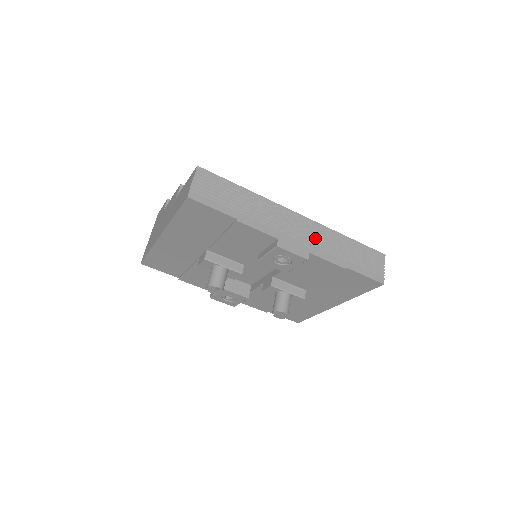
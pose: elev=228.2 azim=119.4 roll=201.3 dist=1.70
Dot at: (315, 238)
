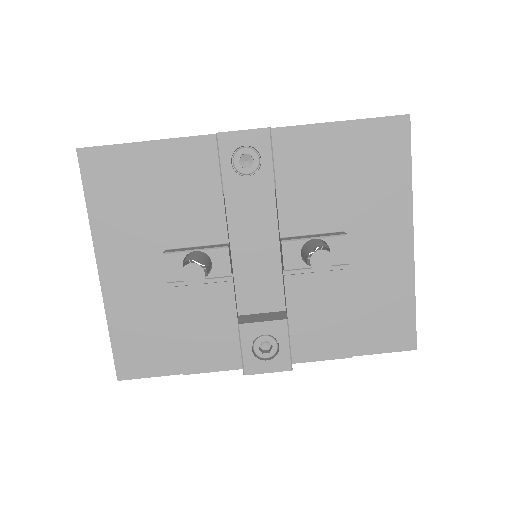
Dot at: occluded
